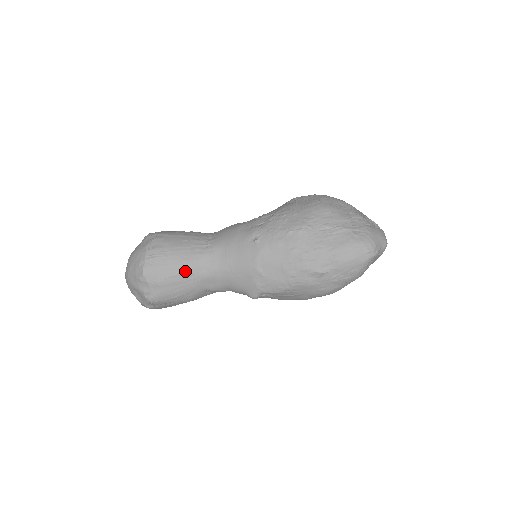
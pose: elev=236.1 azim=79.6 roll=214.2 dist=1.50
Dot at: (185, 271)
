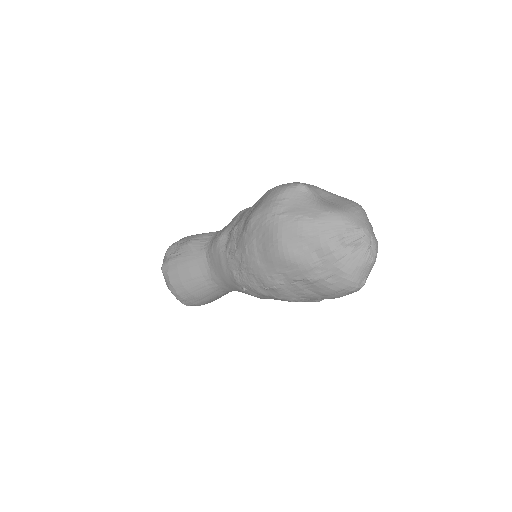
Dot at: (212, 297)
